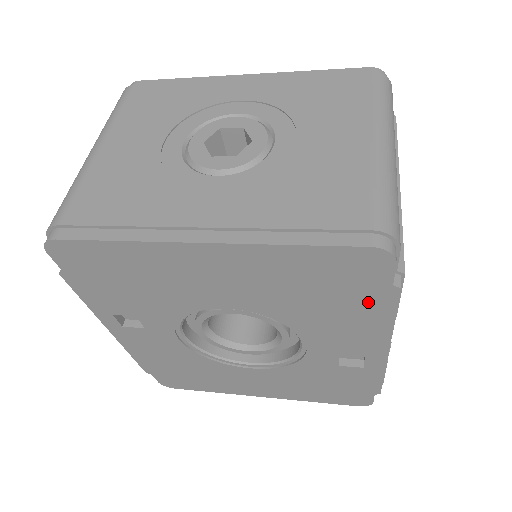
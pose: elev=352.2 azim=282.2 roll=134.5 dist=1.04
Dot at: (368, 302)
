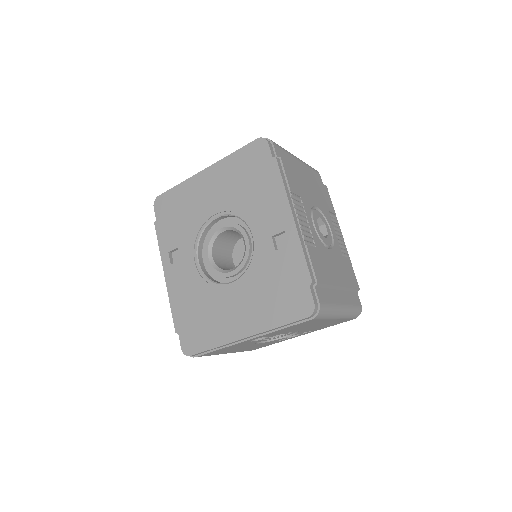
Dot at: (268, 175)
